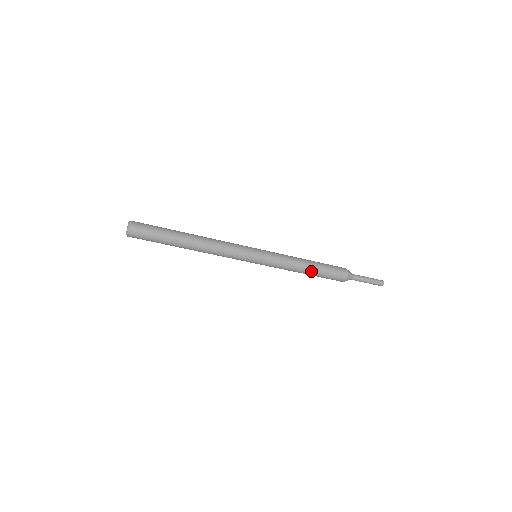
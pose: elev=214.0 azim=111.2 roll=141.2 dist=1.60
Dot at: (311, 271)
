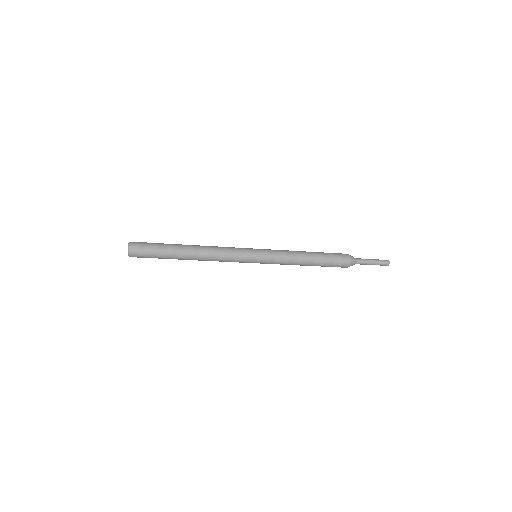
Dot at: (313, 262)
